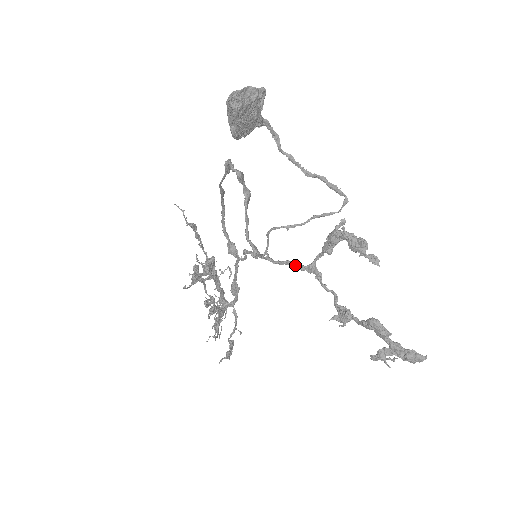
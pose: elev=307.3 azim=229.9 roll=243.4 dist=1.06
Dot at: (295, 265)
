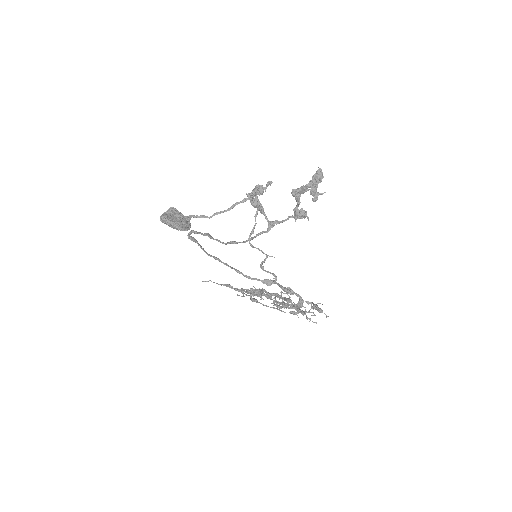
Dot at: (264, 232)
